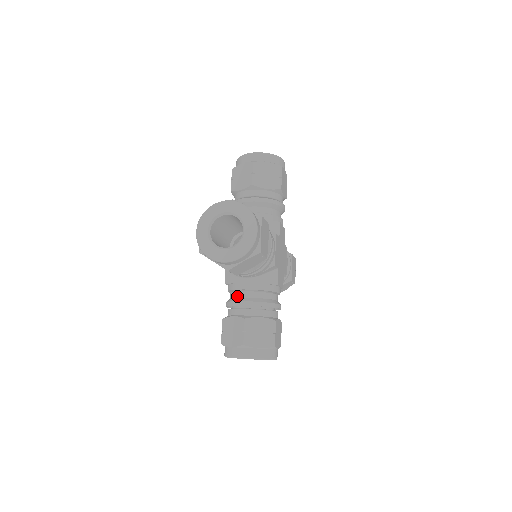
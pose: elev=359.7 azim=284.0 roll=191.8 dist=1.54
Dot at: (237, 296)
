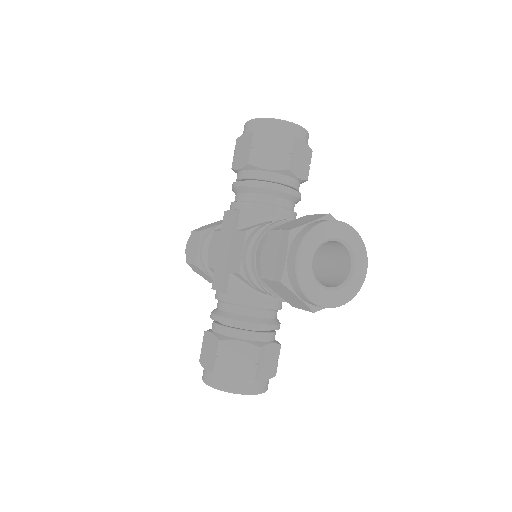
Dot at: occluded
